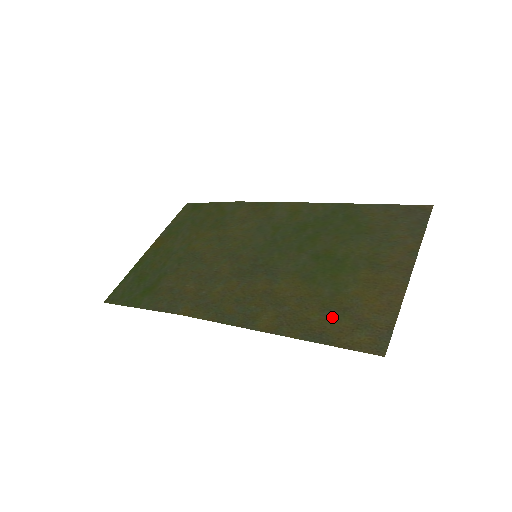
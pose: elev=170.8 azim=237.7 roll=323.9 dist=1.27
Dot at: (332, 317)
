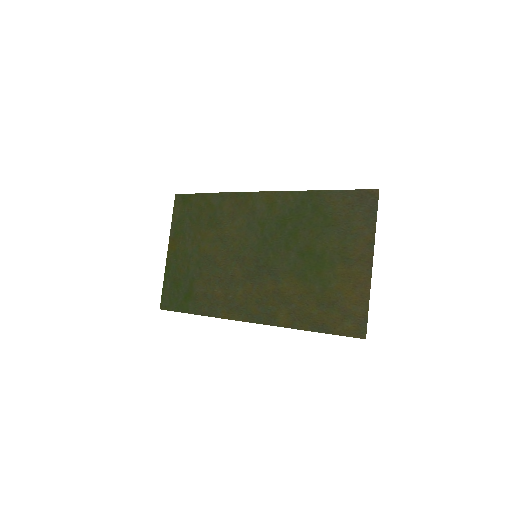
Dot at: (326, 311)
